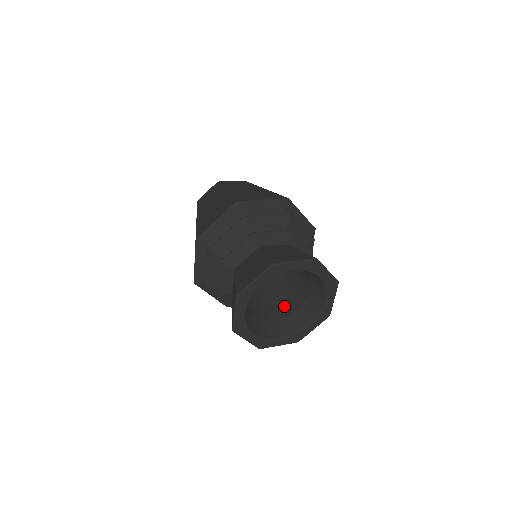
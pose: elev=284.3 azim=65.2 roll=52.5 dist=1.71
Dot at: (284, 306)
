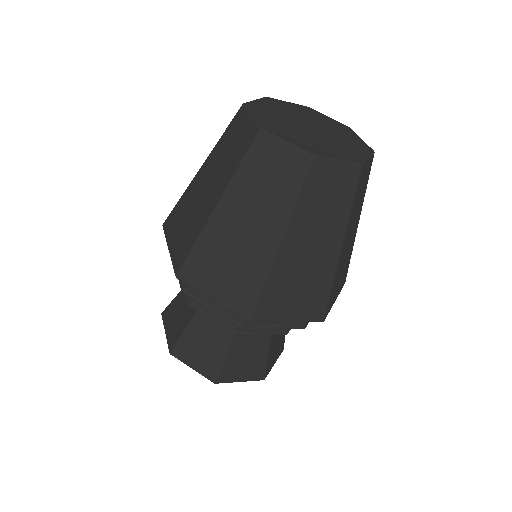
Dot at: occluded
